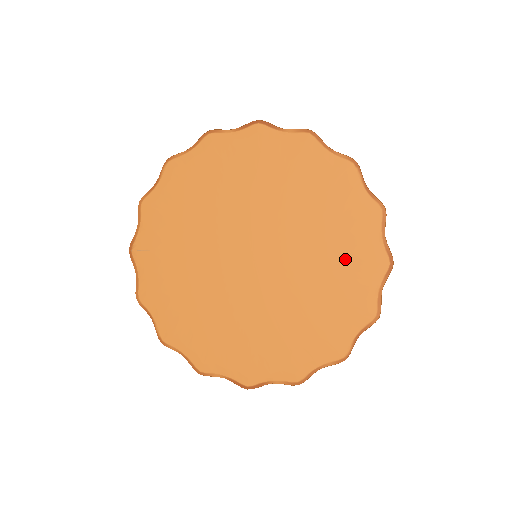
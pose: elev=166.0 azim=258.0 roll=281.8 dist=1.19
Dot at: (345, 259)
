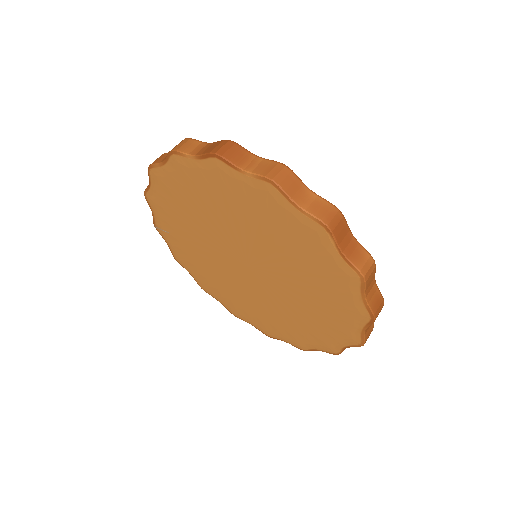
Dot at: (327, 299)
